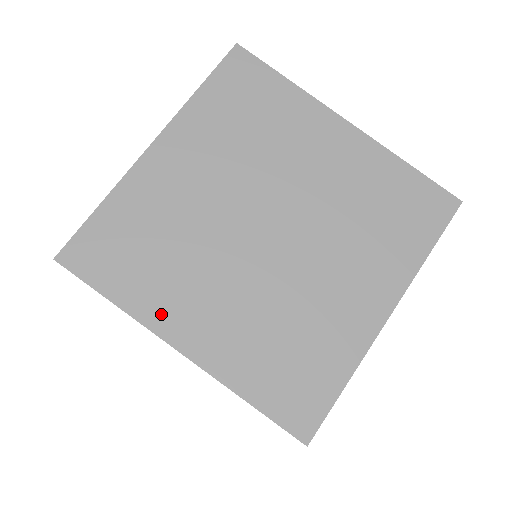
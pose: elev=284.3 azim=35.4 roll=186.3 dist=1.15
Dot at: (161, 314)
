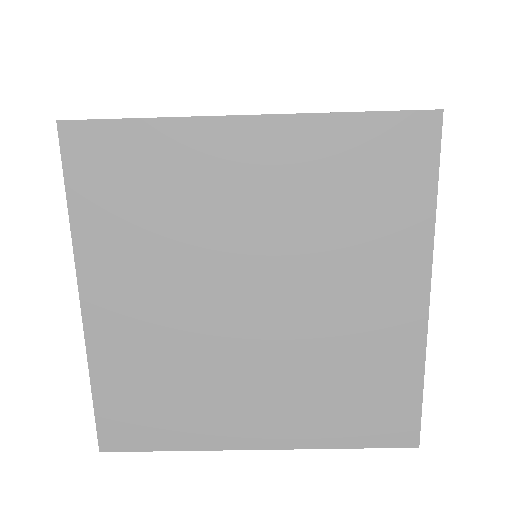
Dot at: occluded
